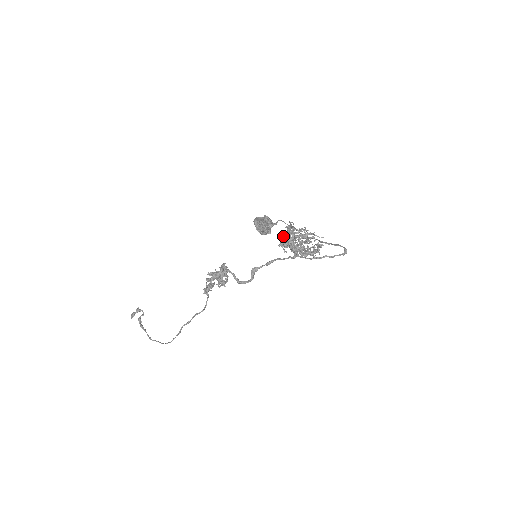
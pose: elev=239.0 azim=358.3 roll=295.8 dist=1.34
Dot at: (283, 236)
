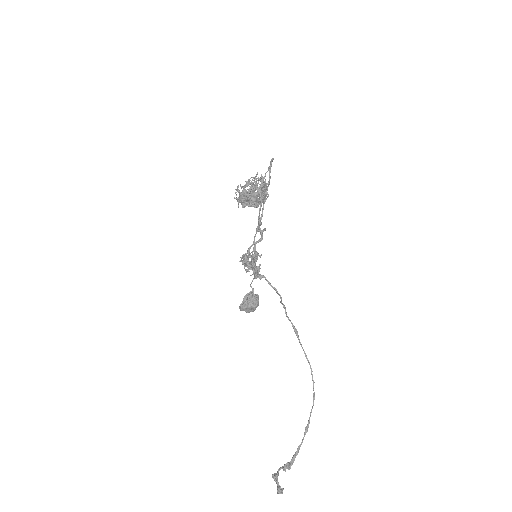
Dot at: (239, 196)
